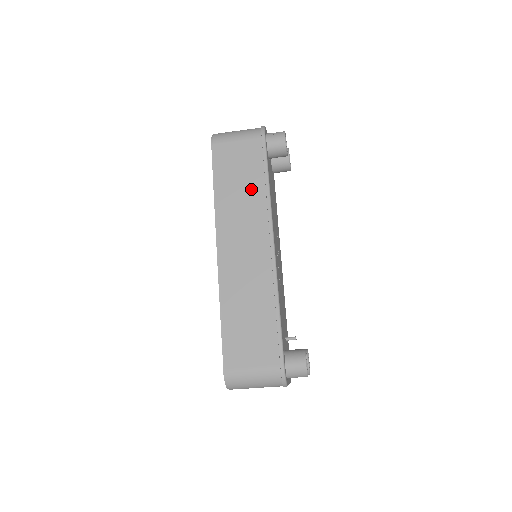
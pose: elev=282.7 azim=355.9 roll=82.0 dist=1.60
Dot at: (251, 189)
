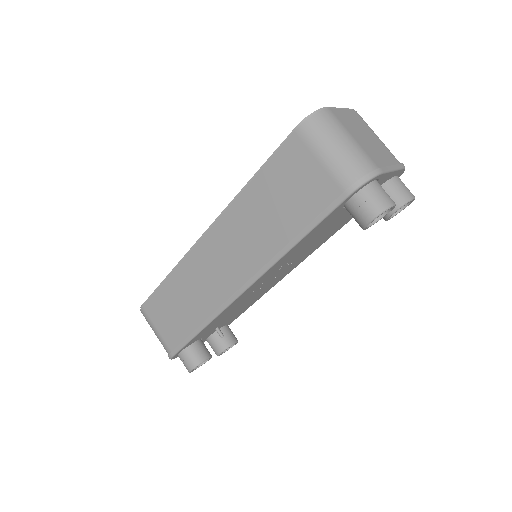
Dot at: (277, 226)
